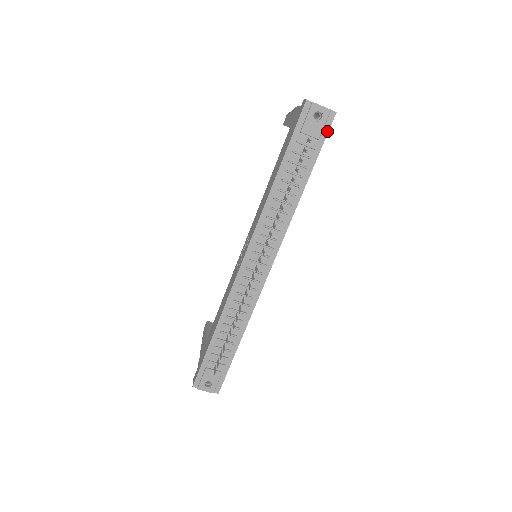
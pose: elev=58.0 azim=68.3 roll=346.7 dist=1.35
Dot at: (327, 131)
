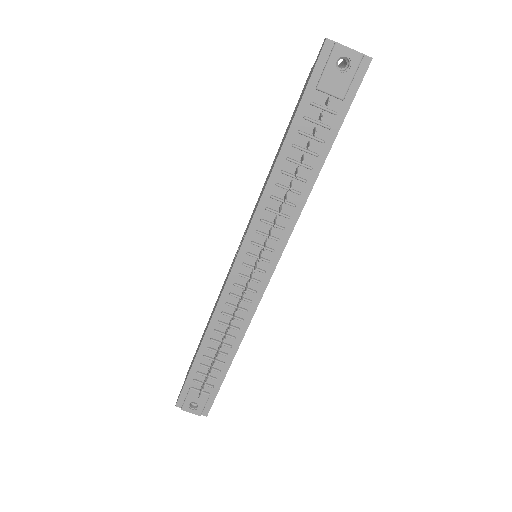
Dot at: (357, 87)
